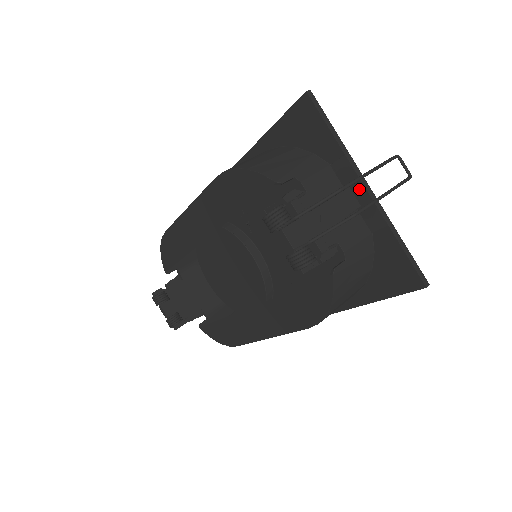
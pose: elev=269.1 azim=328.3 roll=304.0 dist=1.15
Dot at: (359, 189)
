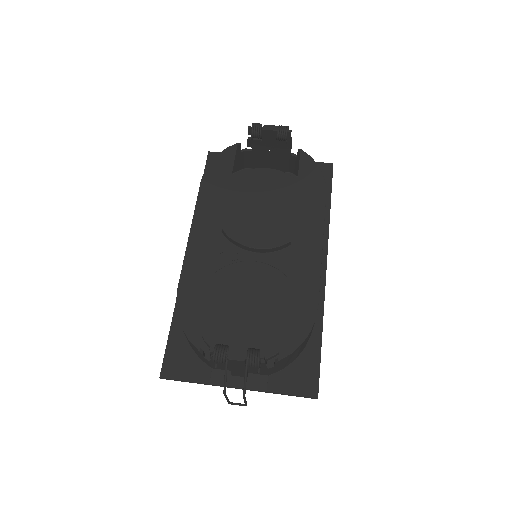
Dot at: occluded
